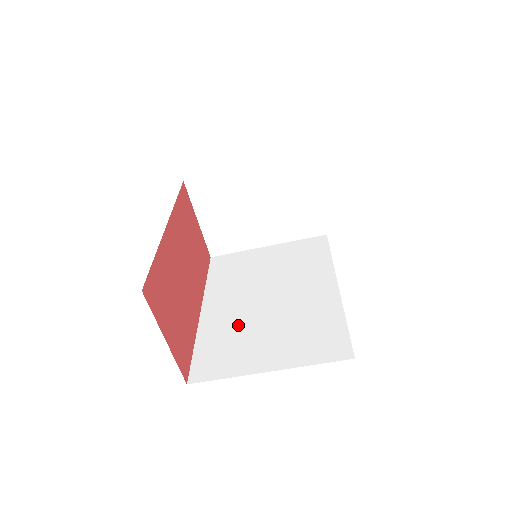
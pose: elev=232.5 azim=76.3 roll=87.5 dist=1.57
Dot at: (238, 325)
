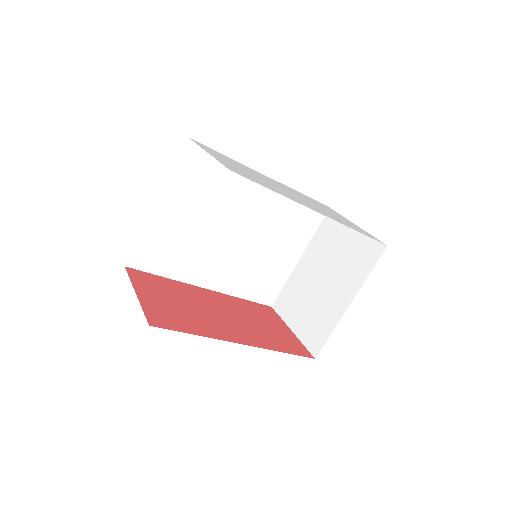
Dot at: occluded
